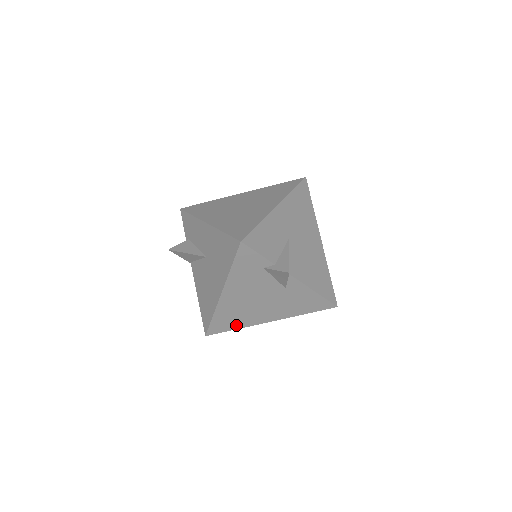
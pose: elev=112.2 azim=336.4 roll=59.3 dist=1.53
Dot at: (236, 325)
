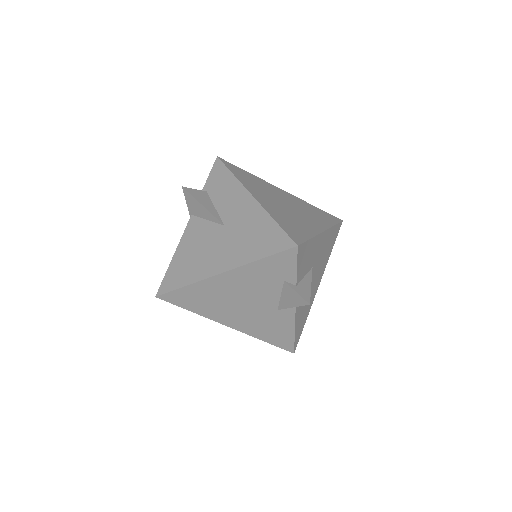
Dot at: (195, 308)
